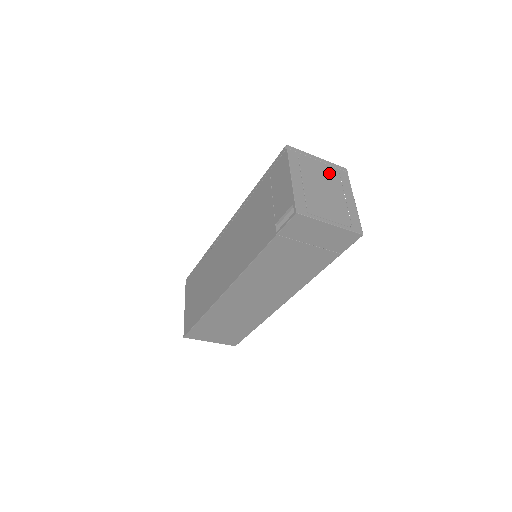
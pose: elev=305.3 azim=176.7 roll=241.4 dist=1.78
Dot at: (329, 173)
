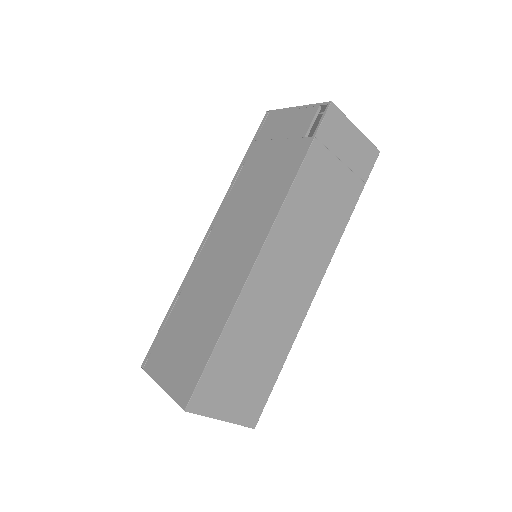
Dot at: occluded
